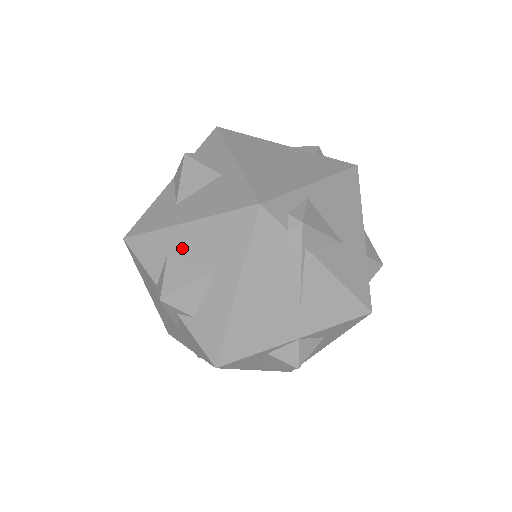
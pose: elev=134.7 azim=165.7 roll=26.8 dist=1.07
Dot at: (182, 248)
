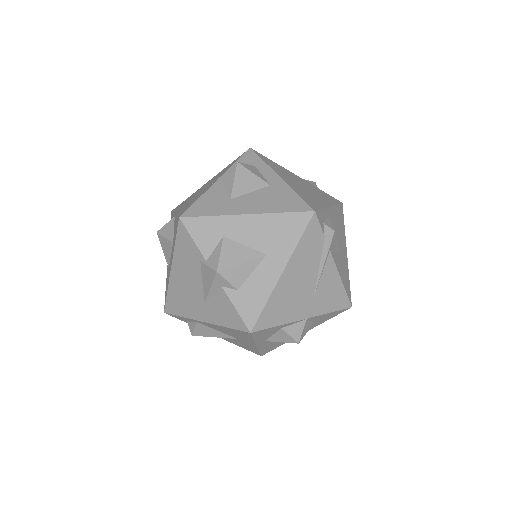
Dot at: (239, 234)
